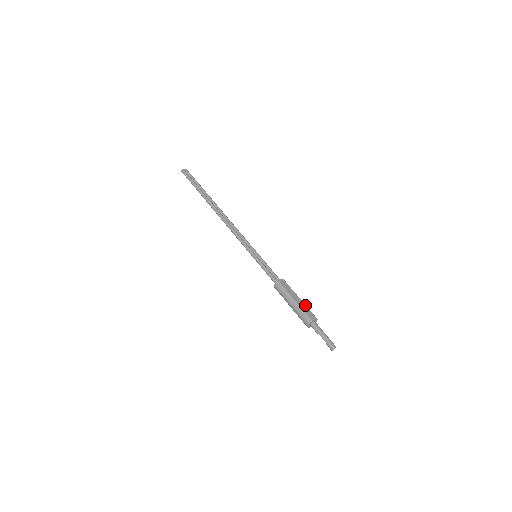
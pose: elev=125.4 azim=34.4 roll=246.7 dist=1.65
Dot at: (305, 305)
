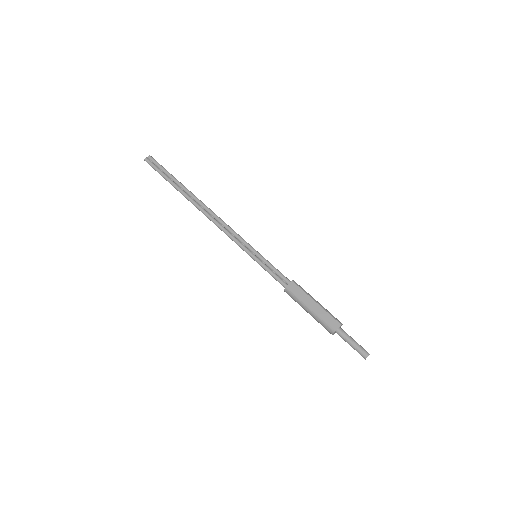
Dot at: (324, 310)
